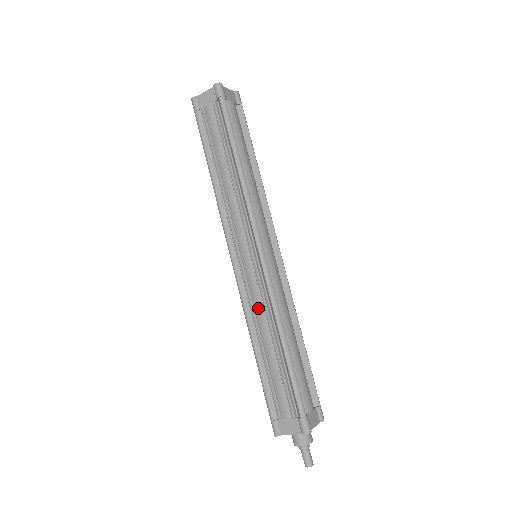
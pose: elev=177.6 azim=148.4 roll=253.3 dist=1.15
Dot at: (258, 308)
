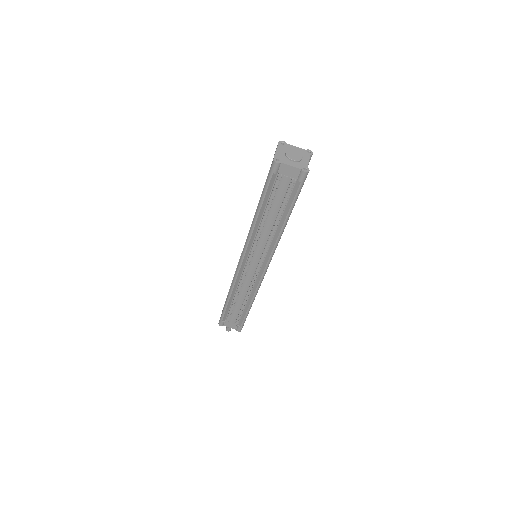
Dot at: (244, 287)
